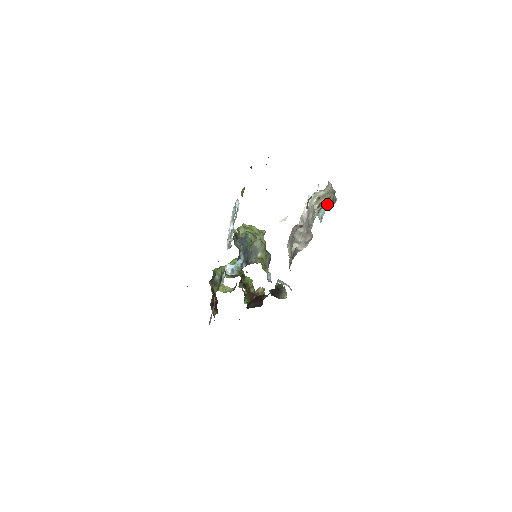
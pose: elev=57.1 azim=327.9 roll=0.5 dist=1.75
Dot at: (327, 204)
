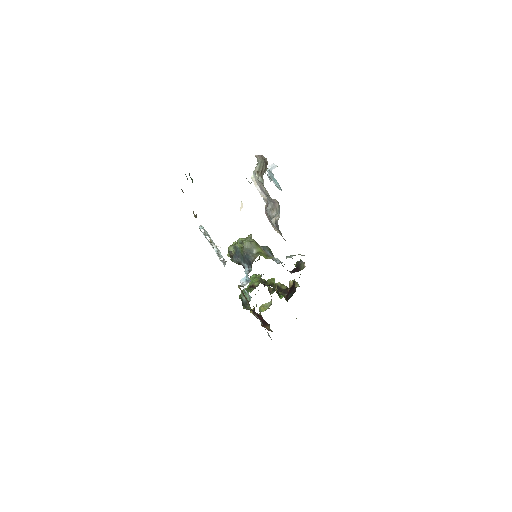
Dot at: (264, 169)
